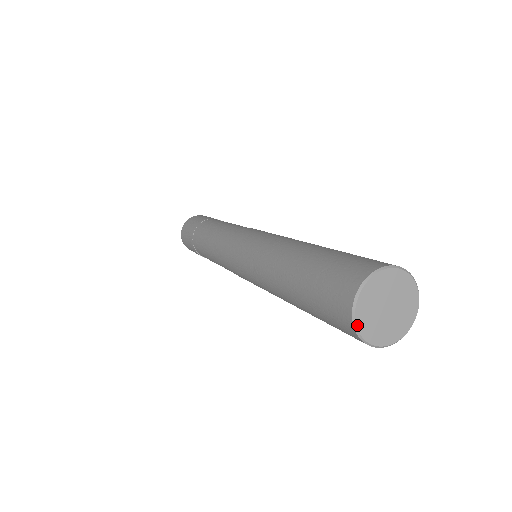
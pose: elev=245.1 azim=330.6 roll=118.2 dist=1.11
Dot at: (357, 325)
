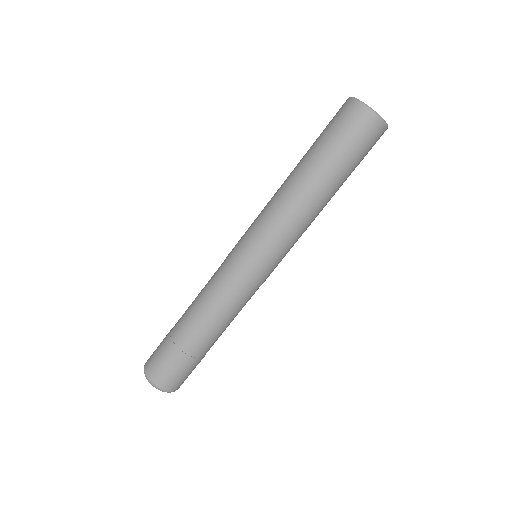
Dot at: (365, 104)
